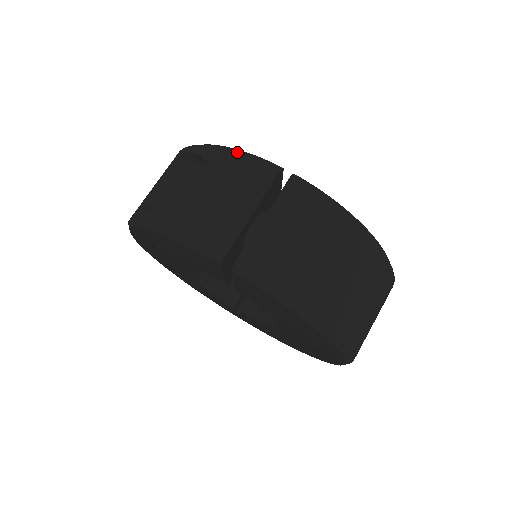
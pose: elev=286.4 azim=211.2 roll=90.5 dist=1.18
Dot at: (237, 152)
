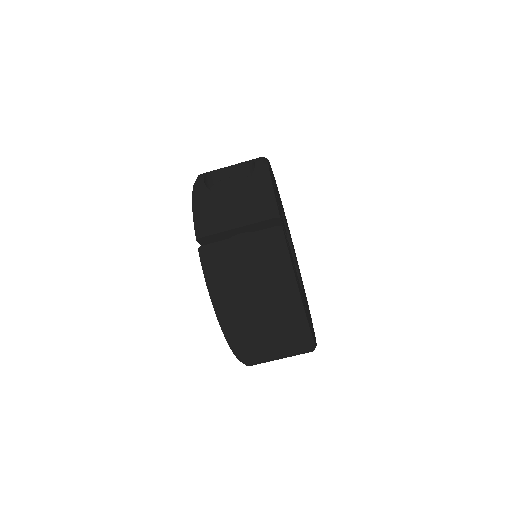
Dot at: (267, 186)
